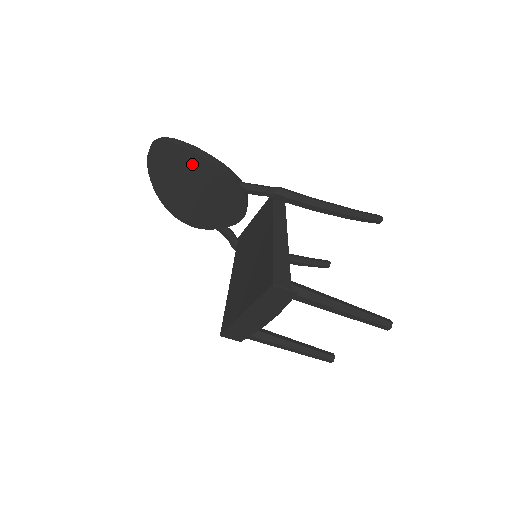
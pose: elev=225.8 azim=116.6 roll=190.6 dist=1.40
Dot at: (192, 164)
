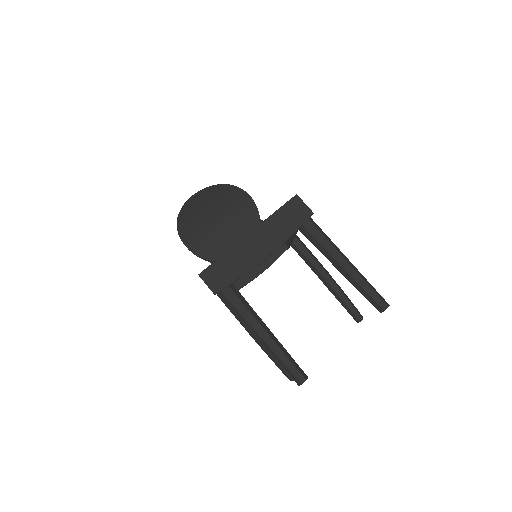
Dot at: (230, 195)
